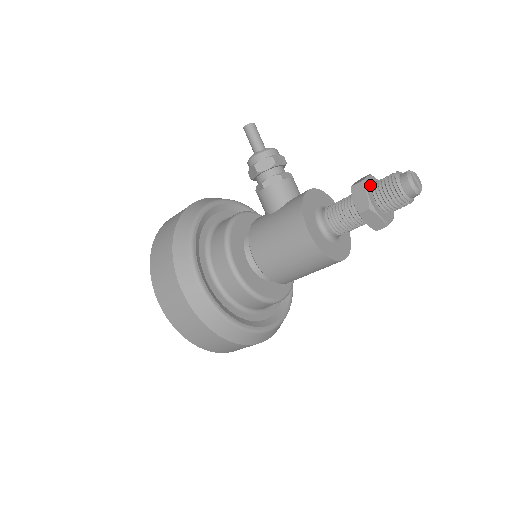
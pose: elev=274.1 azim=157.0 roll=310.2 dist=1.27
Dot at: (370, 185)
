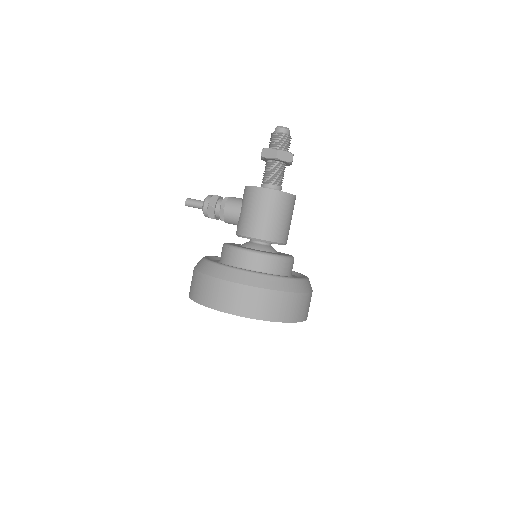
Dot at: occluded
